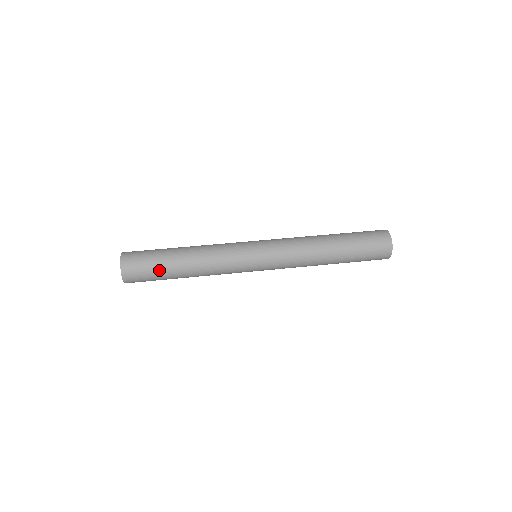
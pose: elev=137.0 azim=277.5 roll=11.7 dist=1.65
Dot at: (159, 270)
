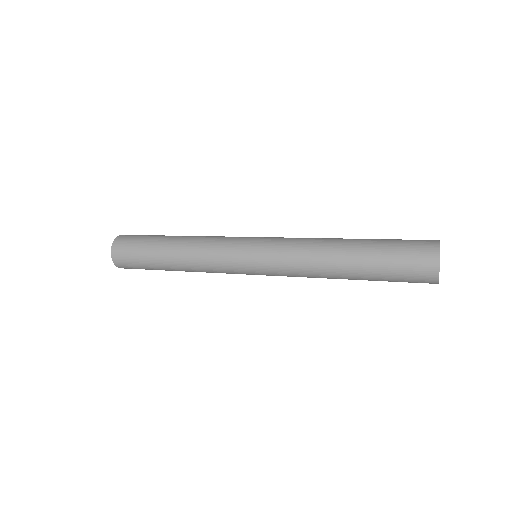
Dot at: (148, 240)
